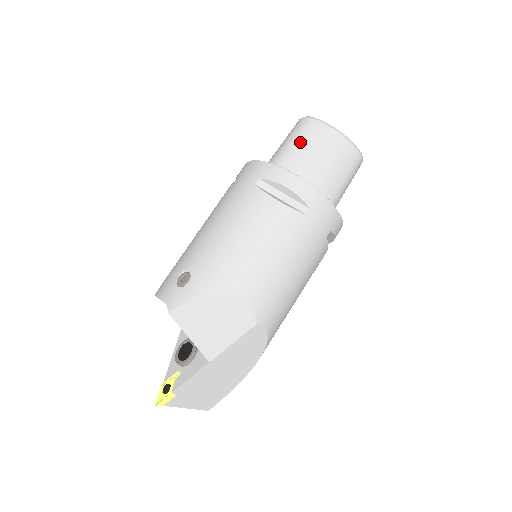
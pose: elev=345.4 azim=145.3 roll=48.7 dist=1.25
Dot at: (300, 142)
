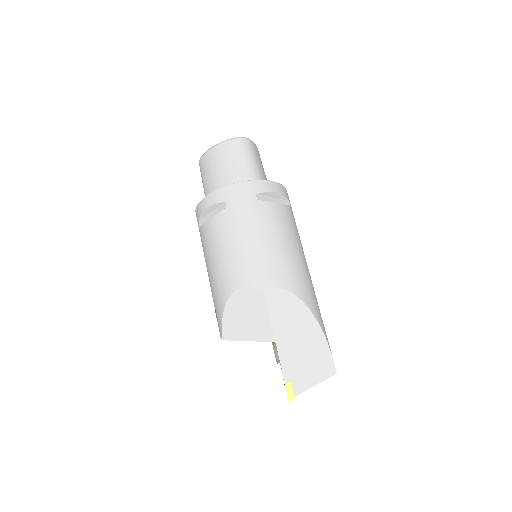
Dot at: (204, 178)
